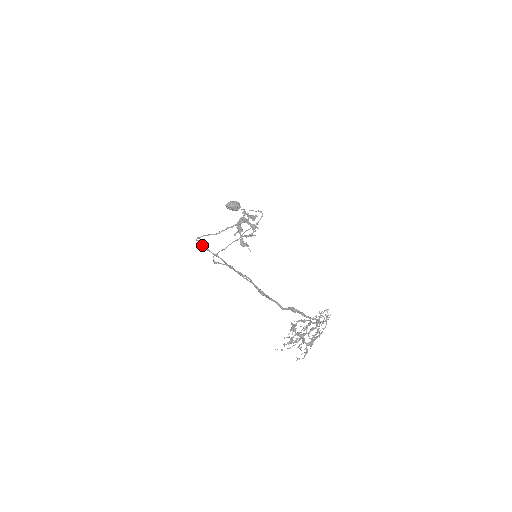
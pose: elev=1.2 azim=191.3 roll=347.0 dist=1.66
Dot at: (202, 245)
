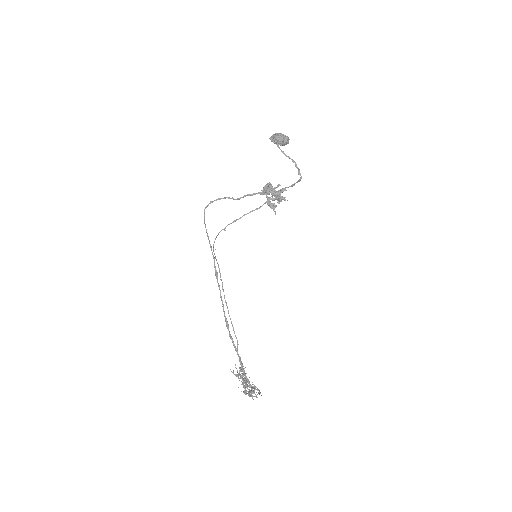
Dot at: (205, 225)
